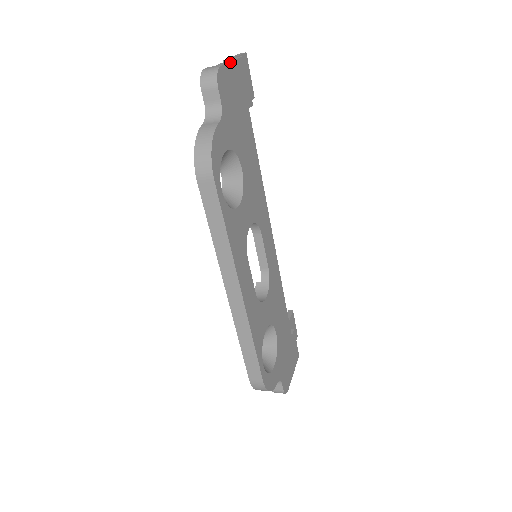
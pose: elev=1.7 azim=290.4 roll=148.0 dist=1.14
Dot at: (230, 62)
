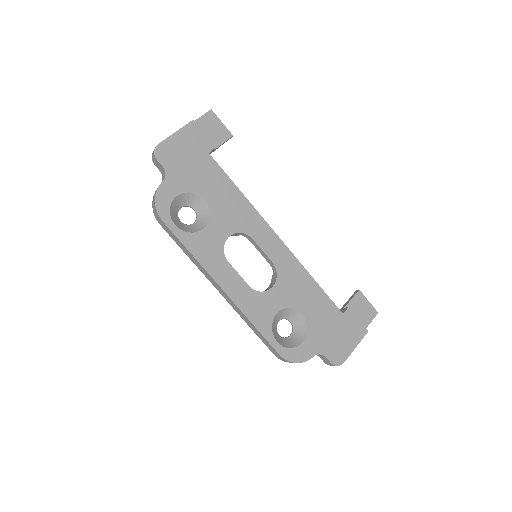
Dot at: (172, 135)
